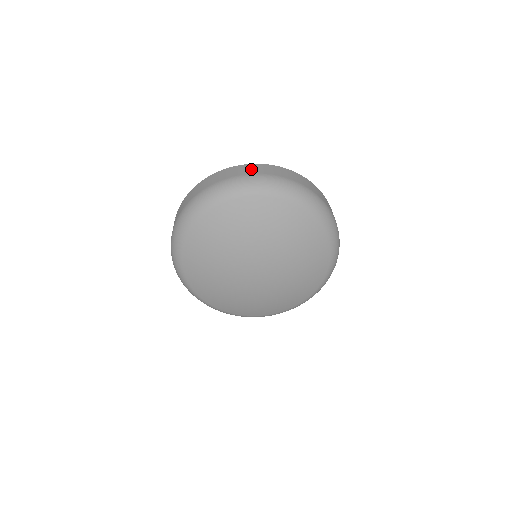
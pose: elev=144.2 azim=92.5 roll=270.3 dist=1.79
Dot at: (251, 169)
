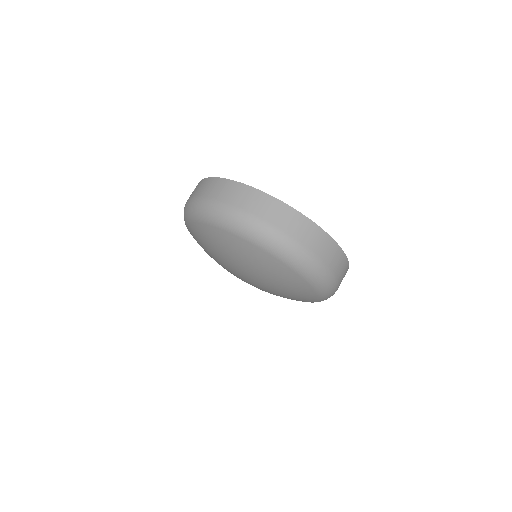
Dot at: (265, 208)
